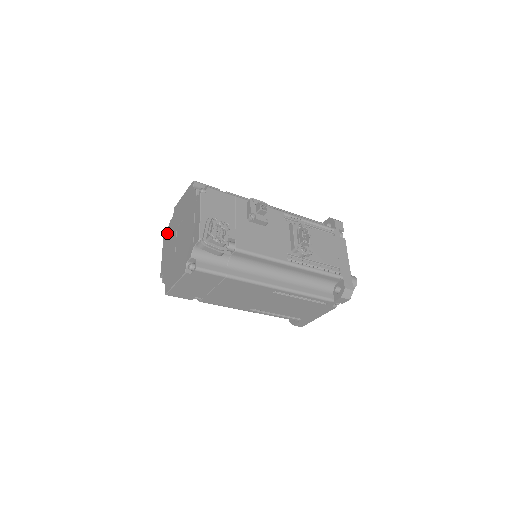
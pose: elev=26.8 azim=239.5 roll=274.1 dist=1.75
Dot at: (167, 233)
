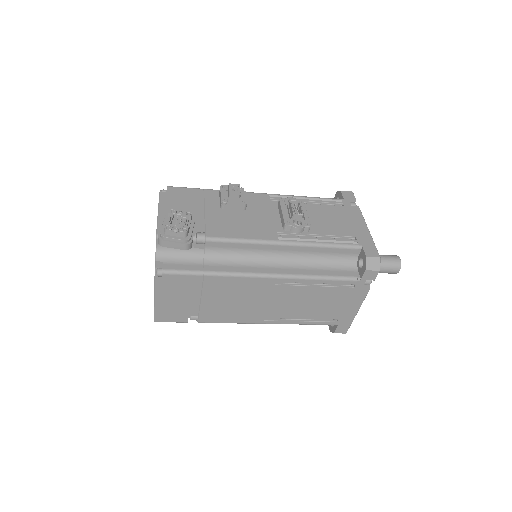
Dot at: occluded
